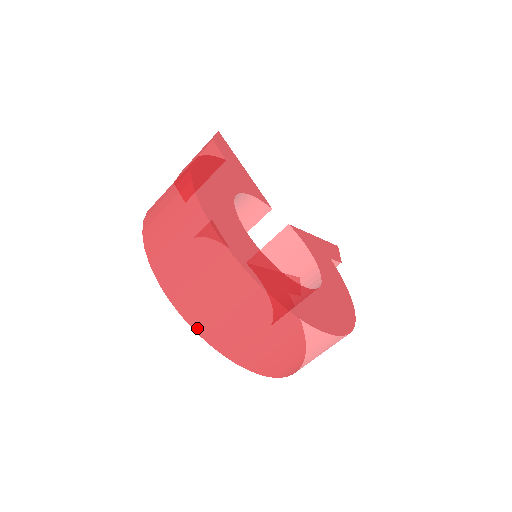
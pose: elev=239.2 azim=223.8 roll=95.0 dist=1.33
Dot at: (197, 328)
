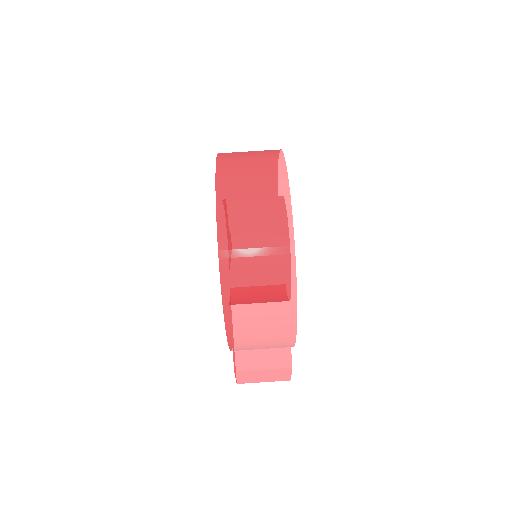
Dot at: (219, 168)
